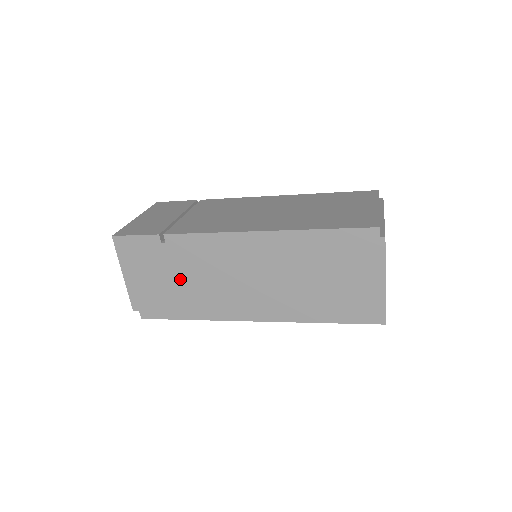
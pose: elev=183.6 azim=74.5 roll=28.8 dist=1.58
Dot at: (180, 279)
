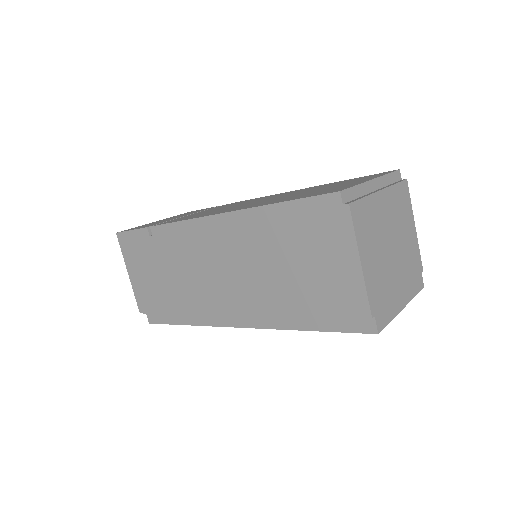
Dot at: (169, 276)
